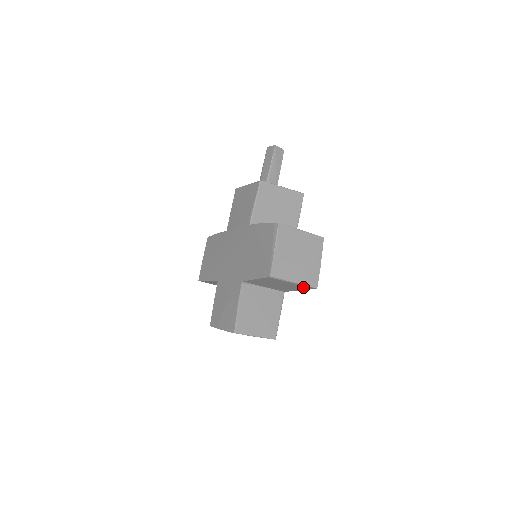
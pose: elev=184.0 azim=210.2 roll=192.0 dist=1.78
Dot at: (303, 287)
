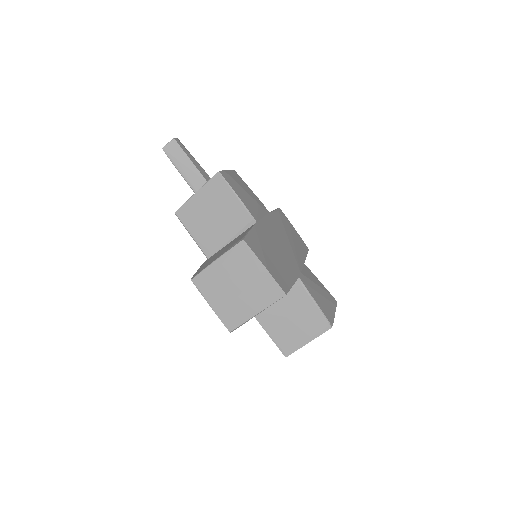
Dot at: occluded
